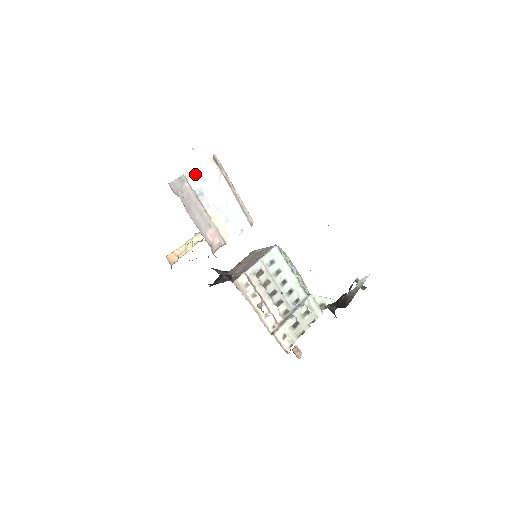
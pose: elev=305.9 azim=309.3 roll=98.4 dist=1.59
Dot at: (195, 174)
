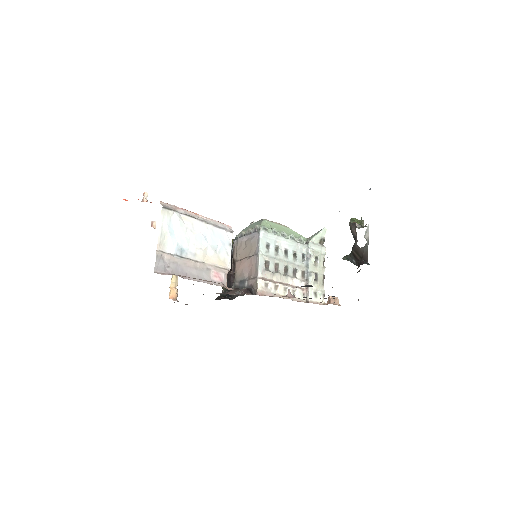
Dot at: (163, 239)
